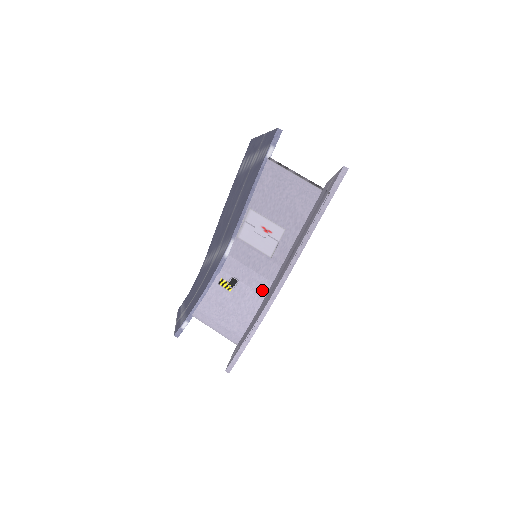
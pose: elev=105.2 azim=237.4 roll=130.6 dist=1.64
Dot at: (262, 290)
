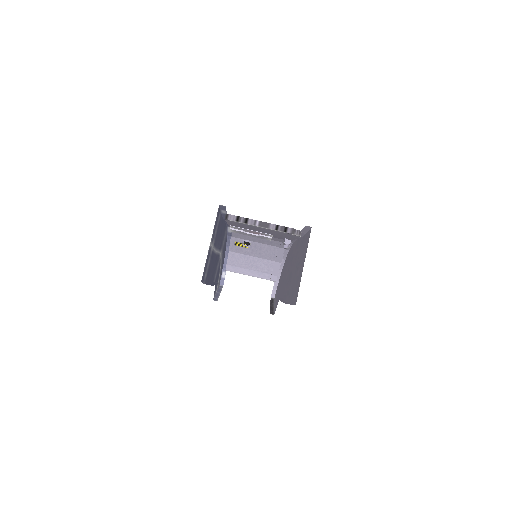
Dot at: (275, 245)
